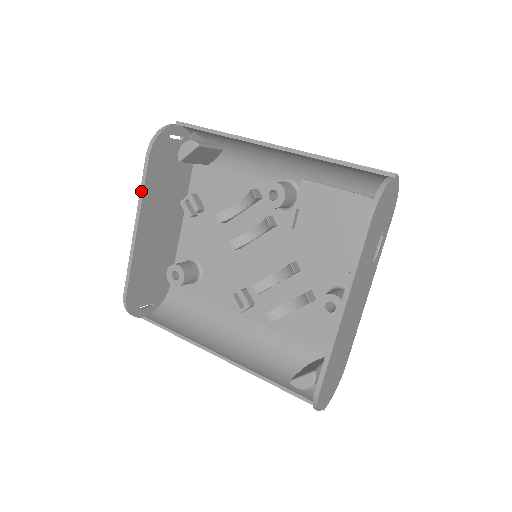
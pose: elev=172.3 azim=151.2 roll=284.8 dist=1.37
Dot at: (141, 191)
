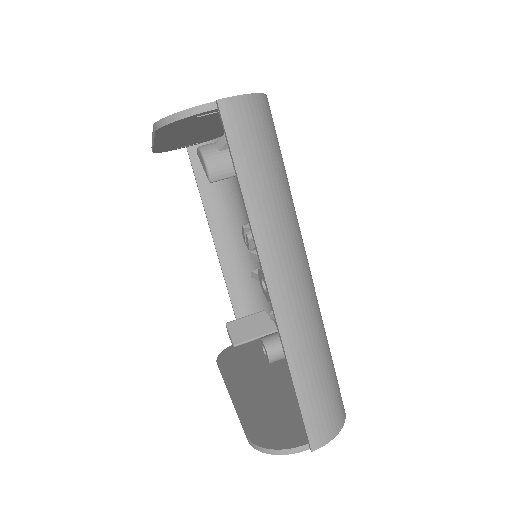
Dot at: (153, 135)
